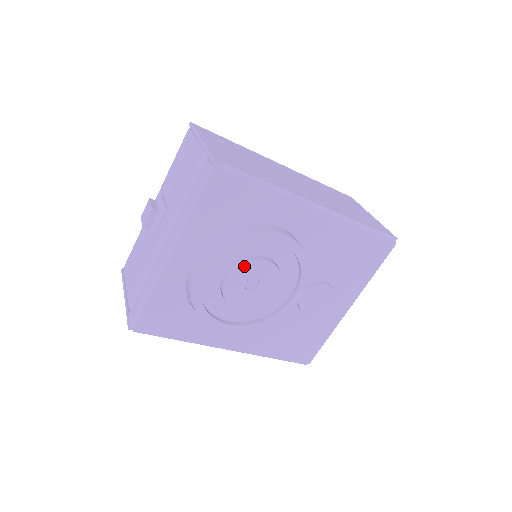
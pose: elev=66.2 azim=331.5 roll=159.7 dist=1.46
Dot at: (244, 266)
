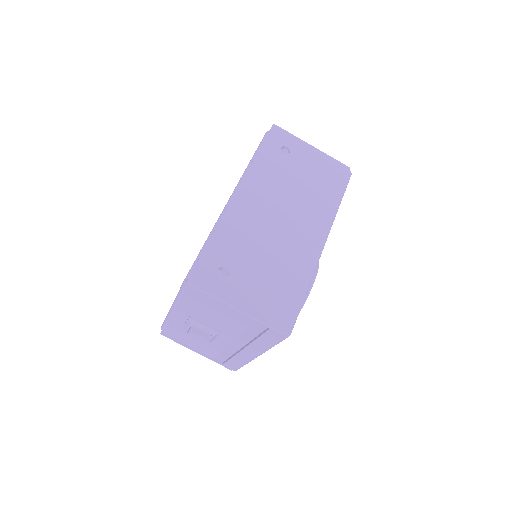
Dot at: occluded
